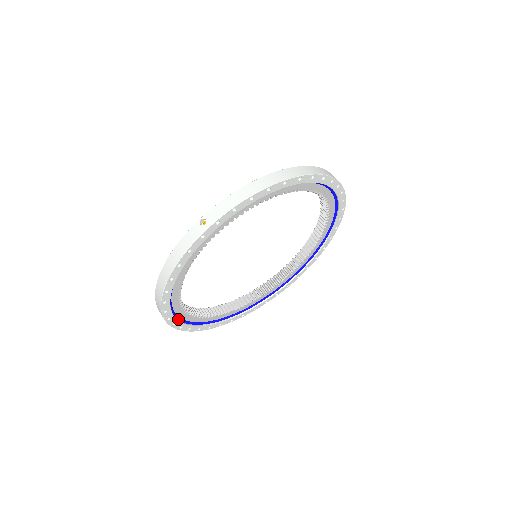
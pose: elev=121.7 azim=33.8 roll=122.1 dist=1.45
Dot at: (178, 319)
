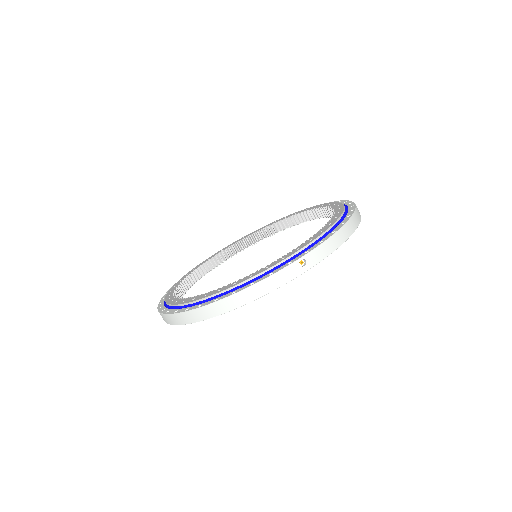
Dot at: occluded
